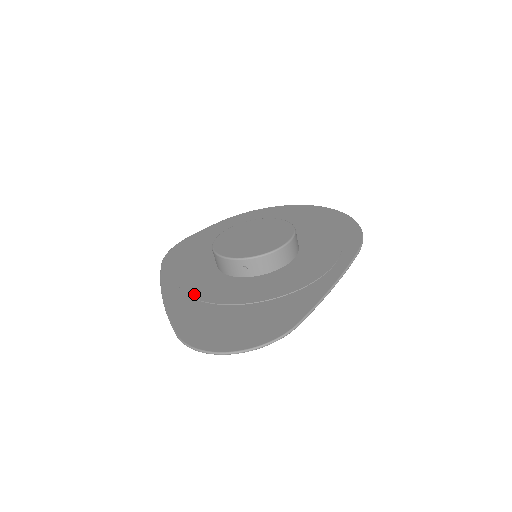
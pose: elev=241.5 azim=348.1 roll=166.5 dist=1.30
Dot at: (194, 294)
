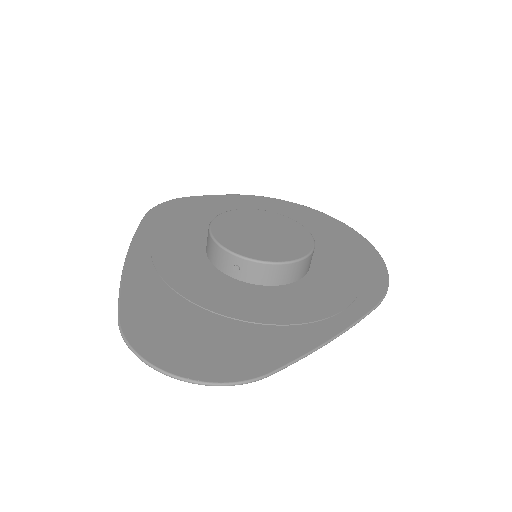
Dot at: (164, 272)
